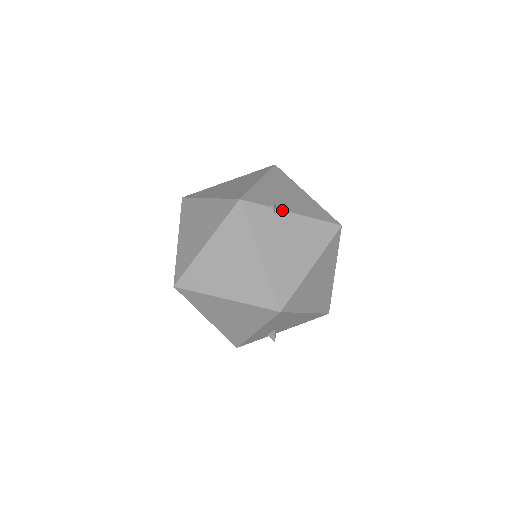
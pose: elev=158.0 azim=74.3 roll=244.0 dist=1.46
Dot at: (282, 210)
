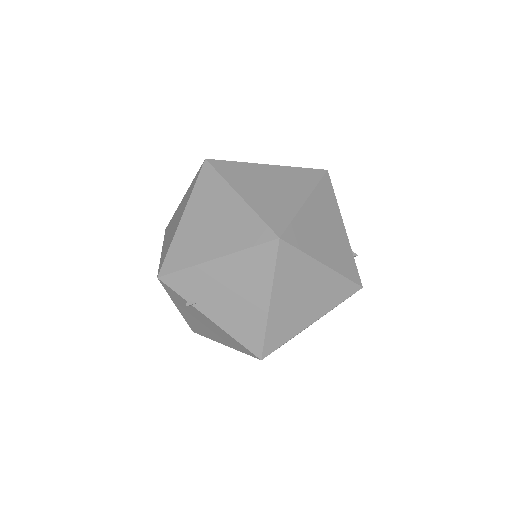
Dot at: (198, 310)
